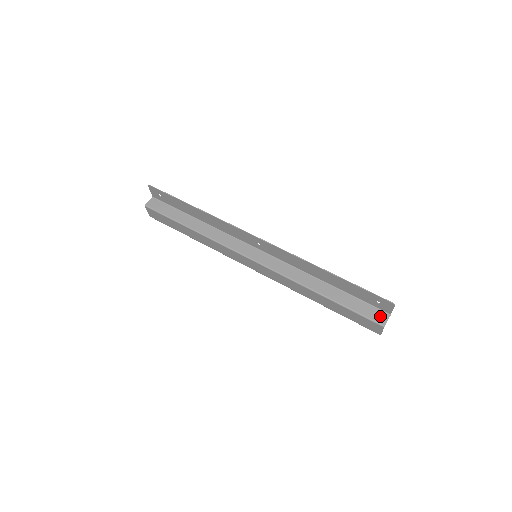
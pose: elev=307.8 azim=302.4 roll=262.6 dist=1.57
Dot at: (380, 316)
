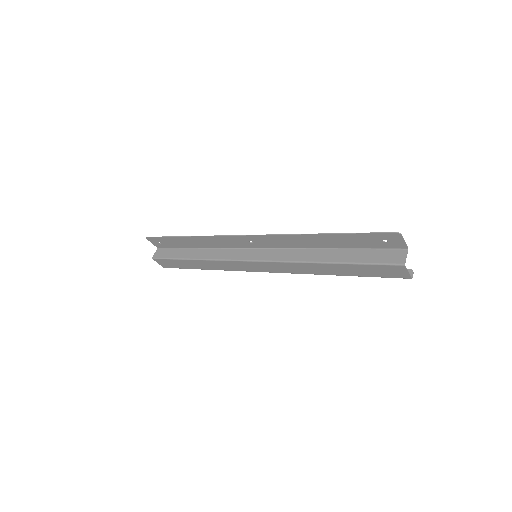
Dot at: (396, 256)
